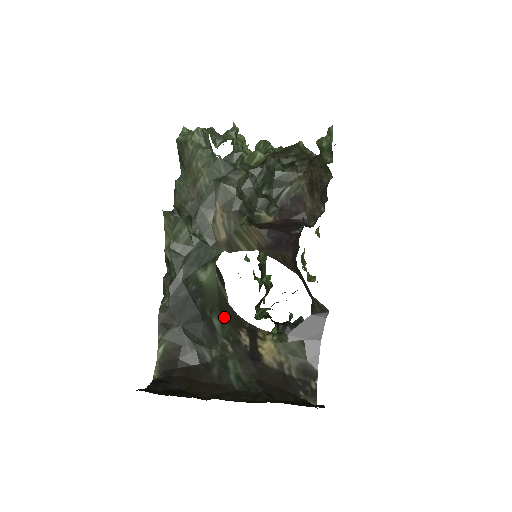
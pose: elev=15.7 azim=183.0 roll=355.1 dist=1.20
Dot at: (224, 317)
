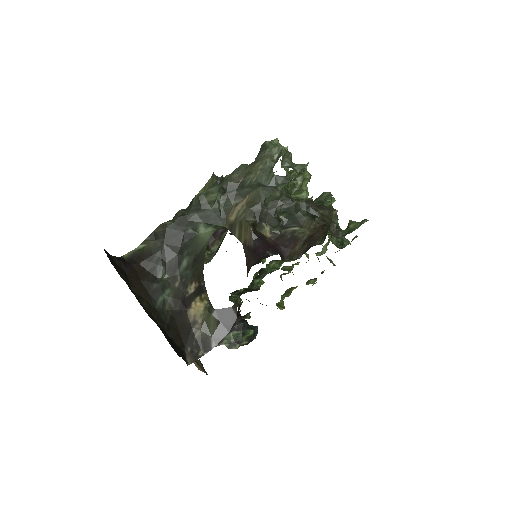
Dot at: (193, 265)
